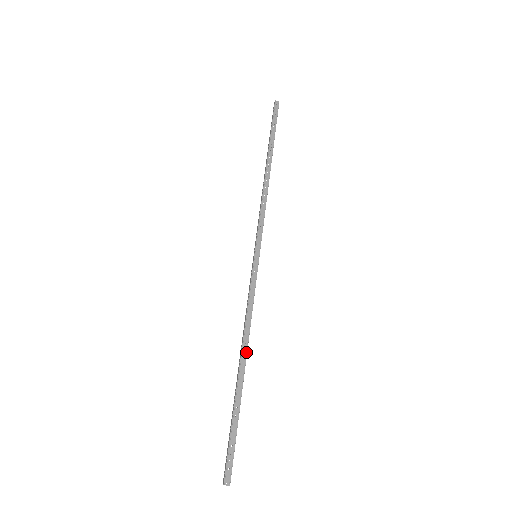
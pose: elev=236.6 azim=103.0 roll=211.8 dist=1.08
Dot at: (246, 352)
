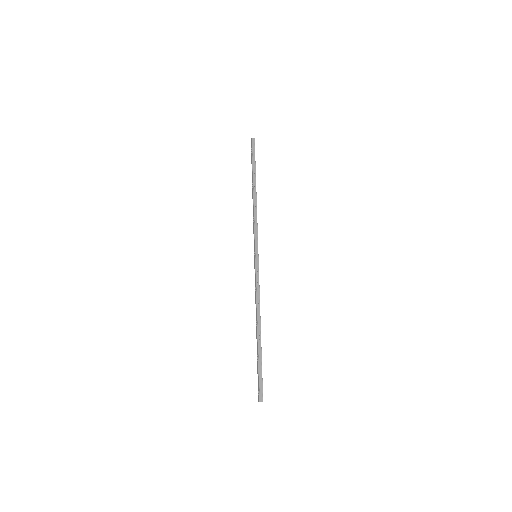
Dot at: (260, 320)
